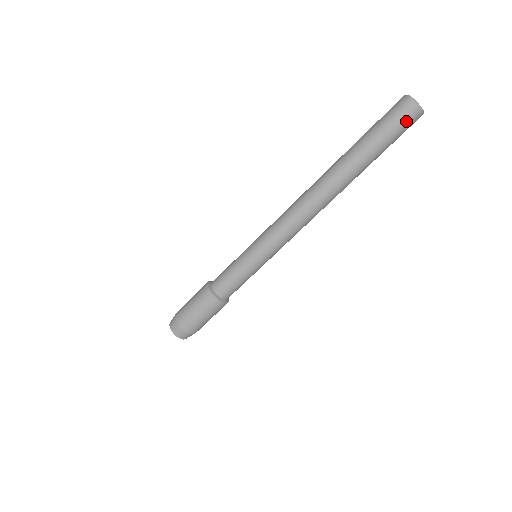
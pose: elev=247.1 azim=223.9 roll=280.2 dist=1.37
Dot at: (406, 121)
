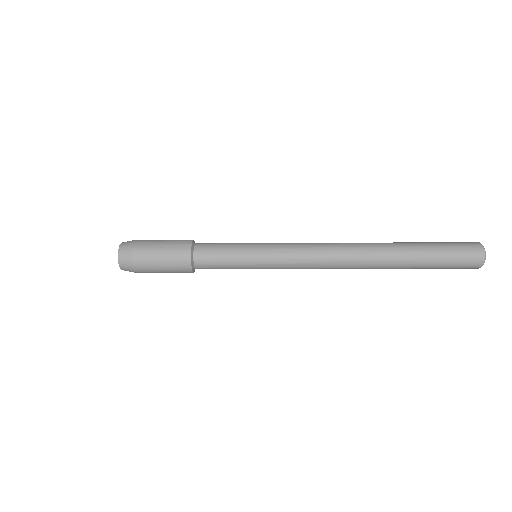
Dot at: (466, 263)
